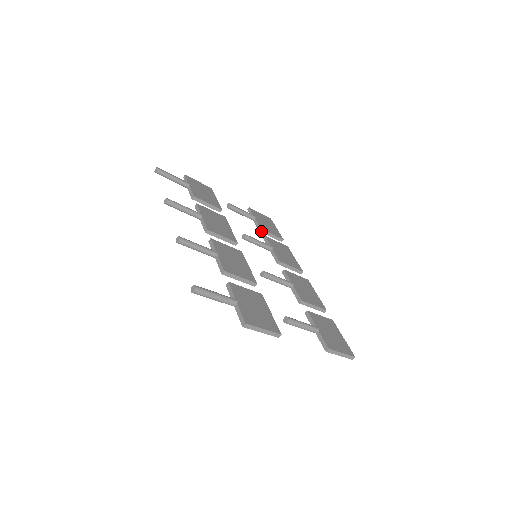
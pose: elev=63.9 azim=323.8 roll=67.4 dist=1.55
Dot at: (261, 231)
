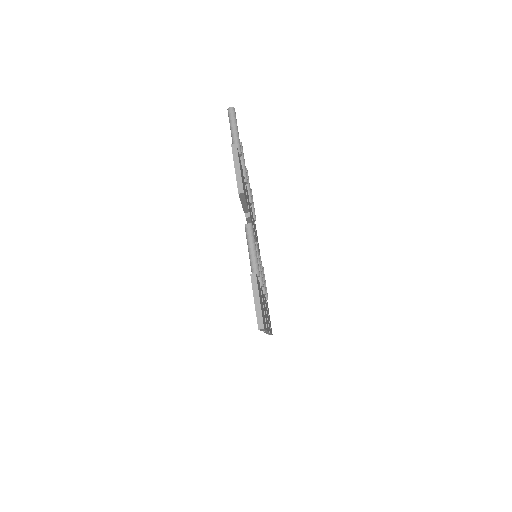
Dot at: occluded
